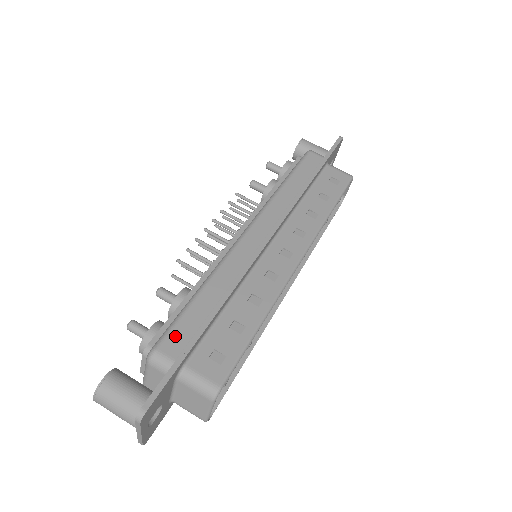
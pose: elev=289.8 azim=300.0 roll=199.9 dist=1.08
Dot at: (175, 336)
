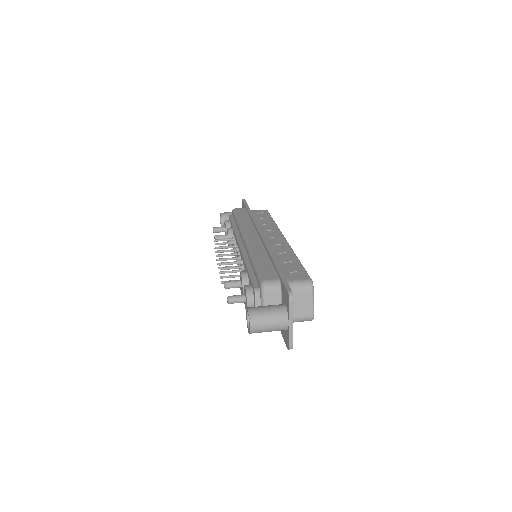
Dot at: (266, 274)
